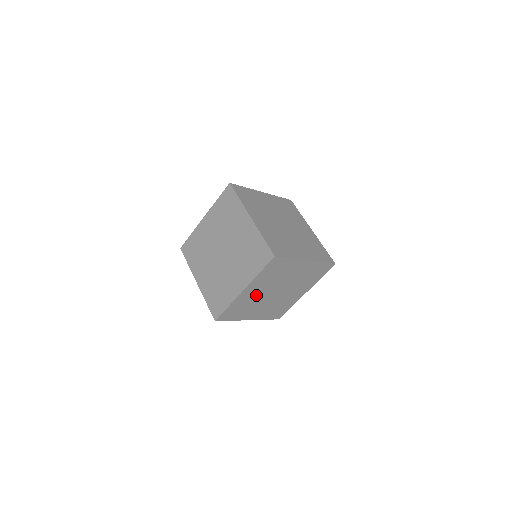
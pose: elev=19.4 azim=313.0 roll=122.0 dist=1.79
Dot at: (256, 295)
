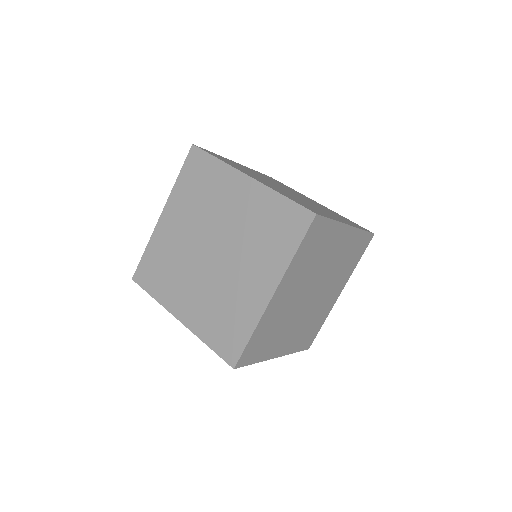
Dot at: (288, 304)
